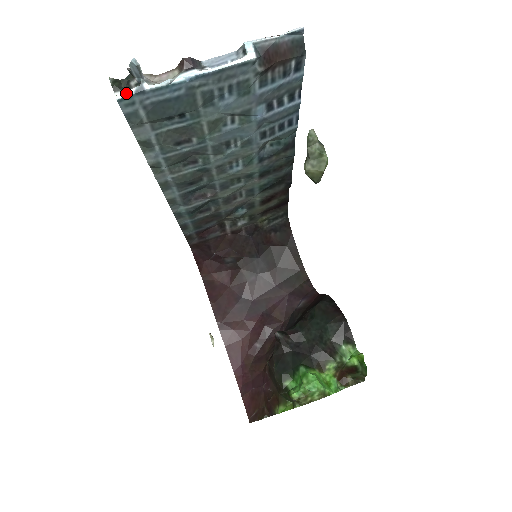
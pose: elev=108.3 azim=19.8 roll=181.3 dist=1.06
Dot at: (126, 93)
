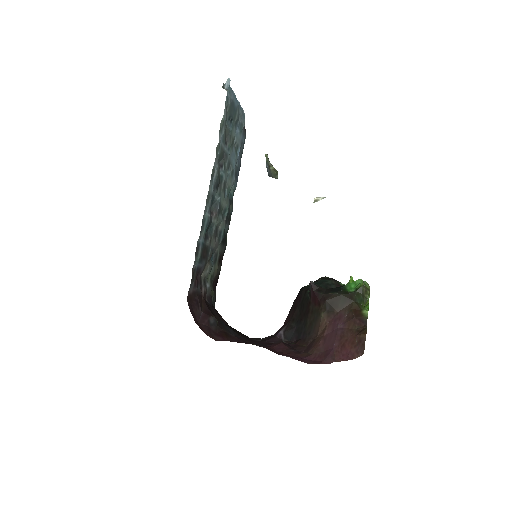
Dot at: (229, 86)
